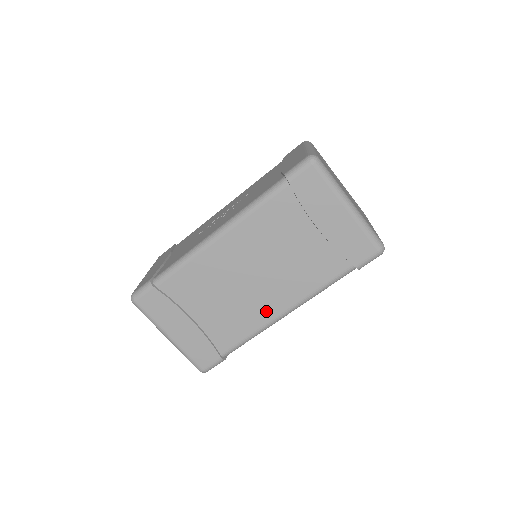
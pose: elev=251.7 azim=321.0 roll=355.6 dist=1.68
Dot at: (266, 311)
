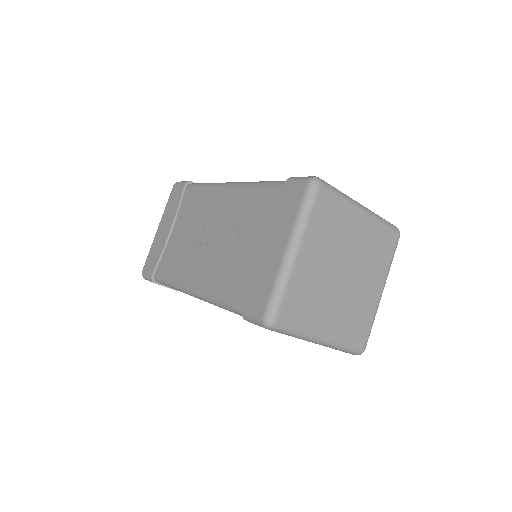
Dot at: occluded
